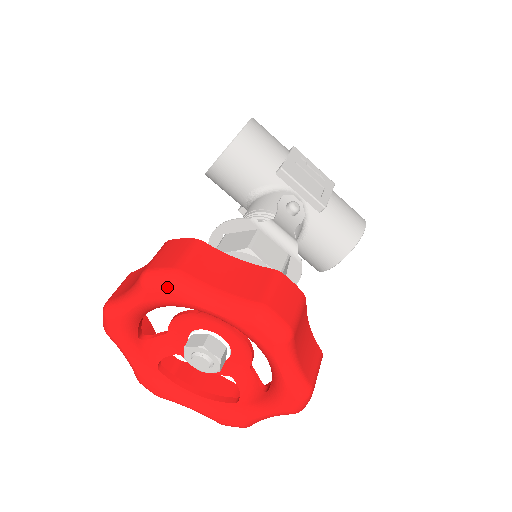
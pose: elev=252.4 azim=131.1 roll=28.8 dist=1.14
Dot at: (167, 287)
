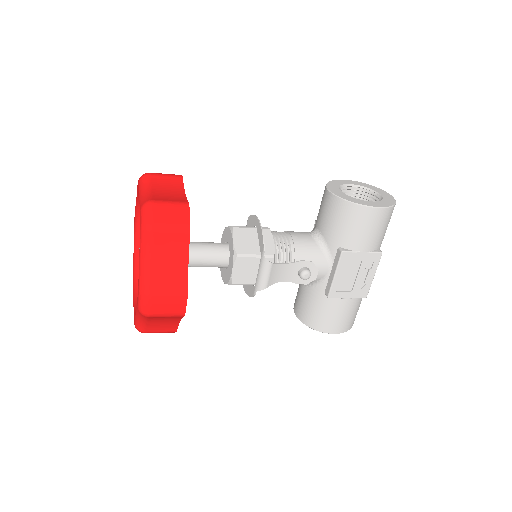
Dot at: (141, 225)
